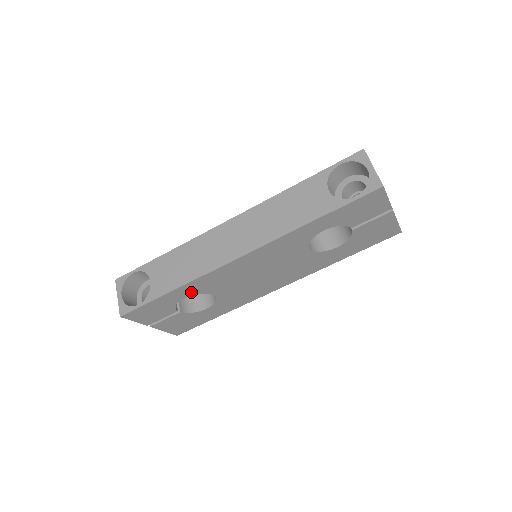
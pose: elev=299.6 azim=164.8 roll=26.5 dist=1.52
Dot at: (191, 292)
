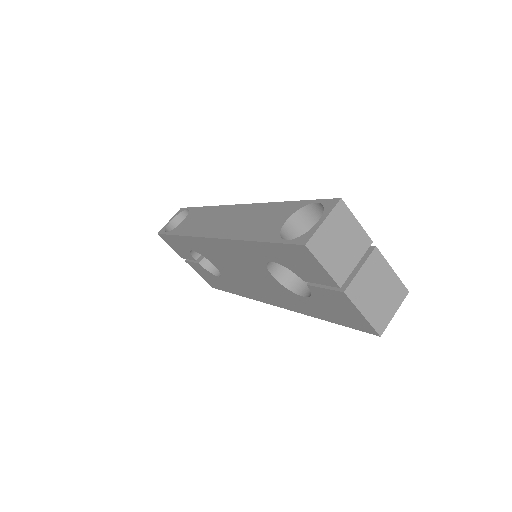
Dot at: (194, 248)
